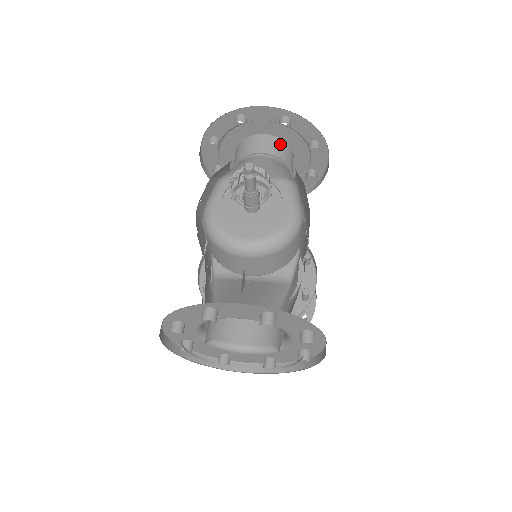
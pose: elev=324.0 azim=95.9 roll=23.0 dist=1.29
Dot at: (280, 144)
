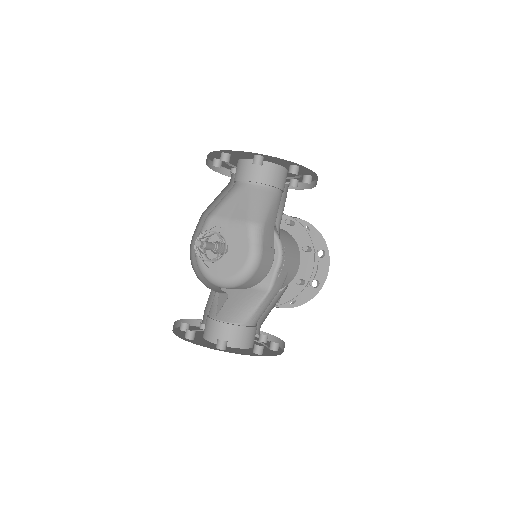
Dot at: (265, 168)
